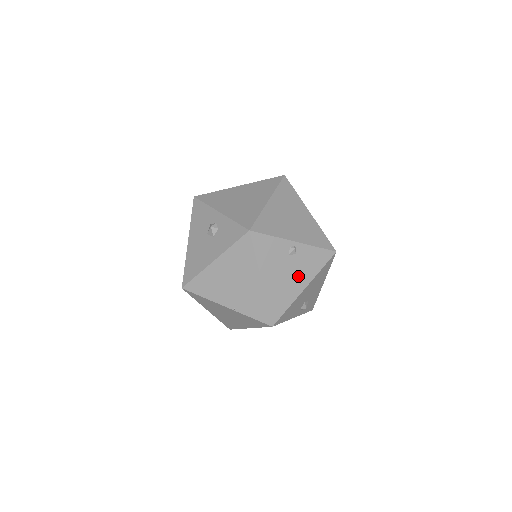
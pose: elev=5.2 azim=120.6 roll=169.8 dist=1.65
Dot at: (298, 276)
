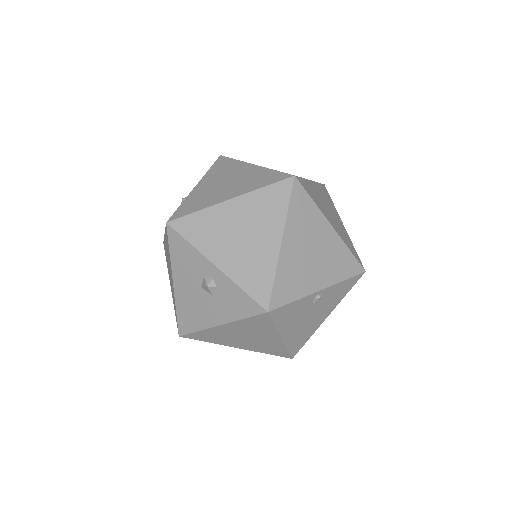
Dot at: (321, 313)
